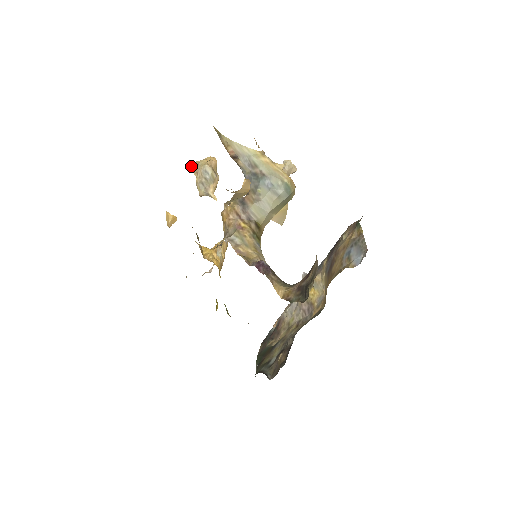
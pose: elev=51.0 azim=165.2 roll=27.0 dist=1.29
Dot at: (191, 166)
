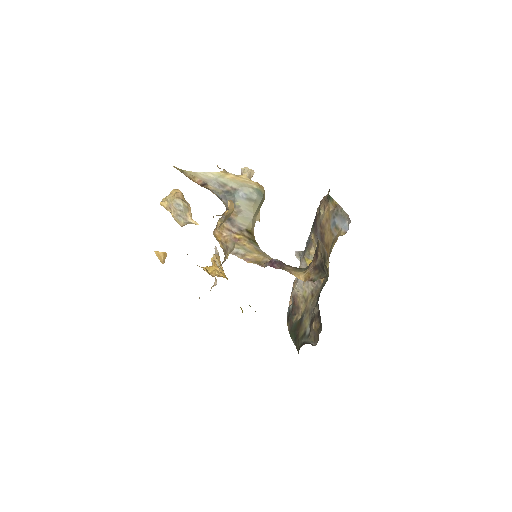
Dot at: (161, 205)
